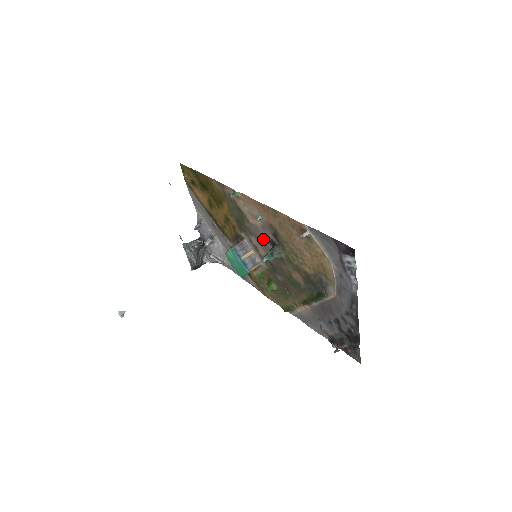
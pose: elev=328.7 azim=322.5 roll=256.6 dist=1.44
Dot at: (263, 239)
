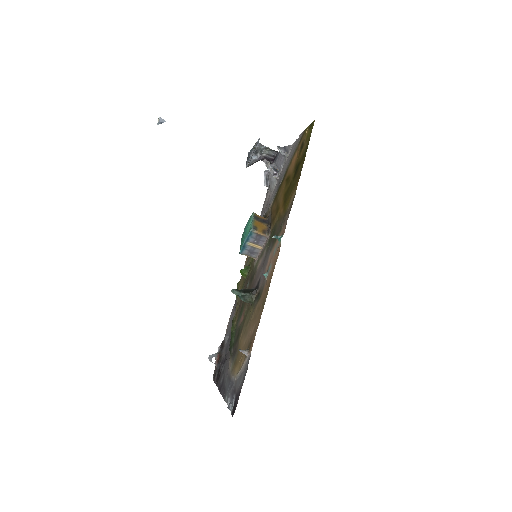
Dot at: (262, 271)
